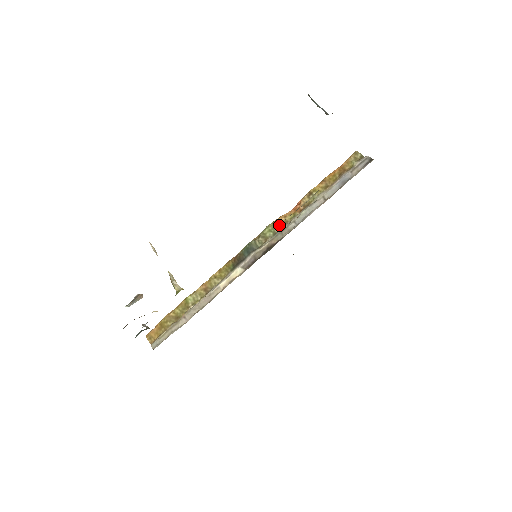
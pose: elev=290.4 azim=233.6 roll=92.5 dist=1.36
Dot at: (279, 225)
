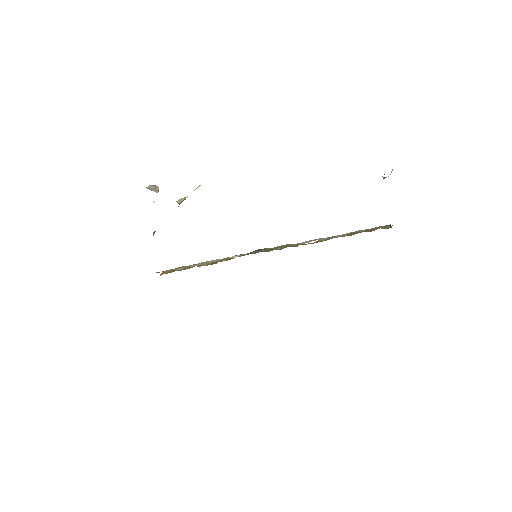
Dot at: (290, 246)
